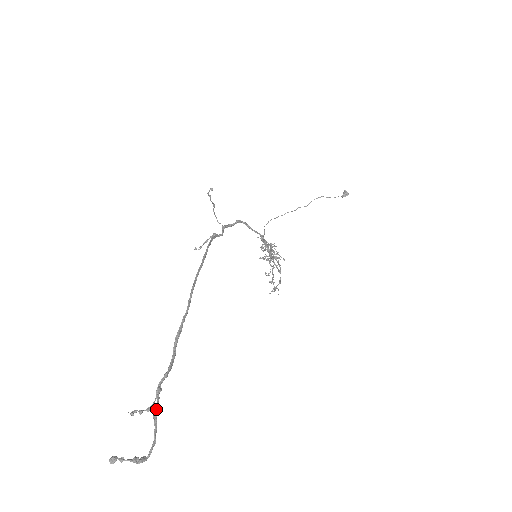
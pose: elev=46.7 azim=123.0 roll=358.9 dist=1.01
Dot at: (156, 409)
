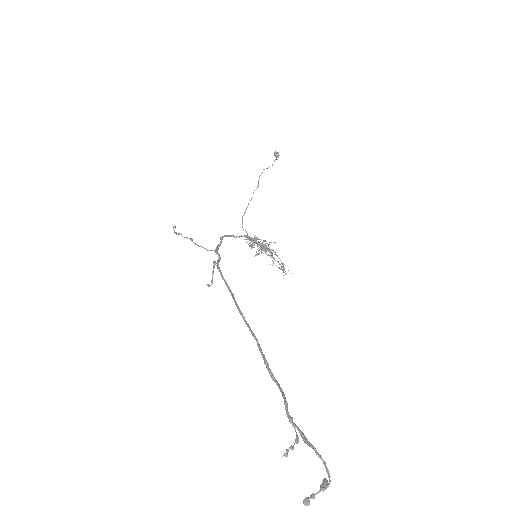
Dot at: (303, 436)
